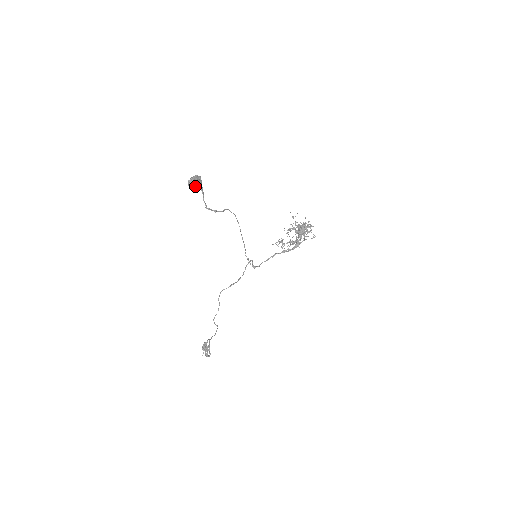
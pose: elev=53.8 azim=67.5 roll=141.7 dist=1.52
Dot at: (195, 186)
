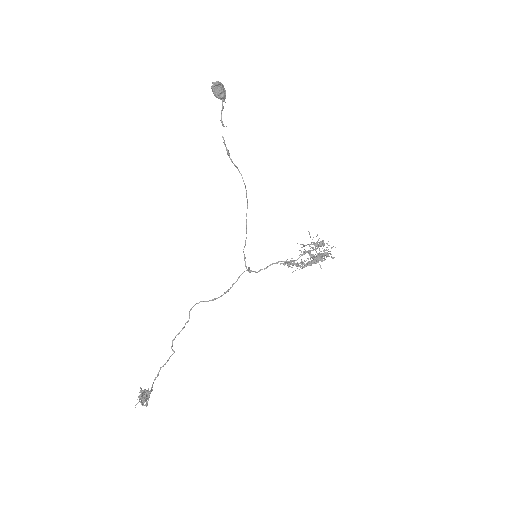
Dot at: (218, 90)
